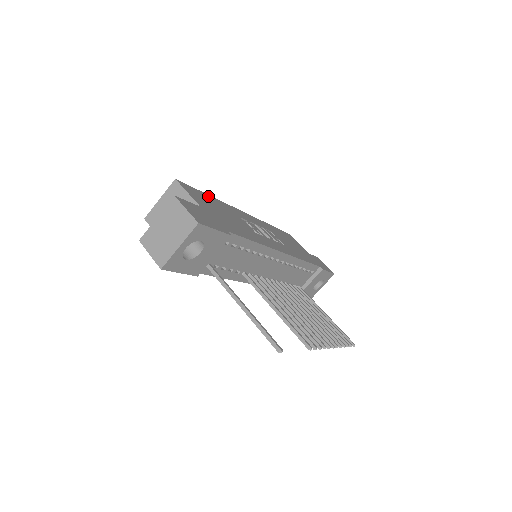
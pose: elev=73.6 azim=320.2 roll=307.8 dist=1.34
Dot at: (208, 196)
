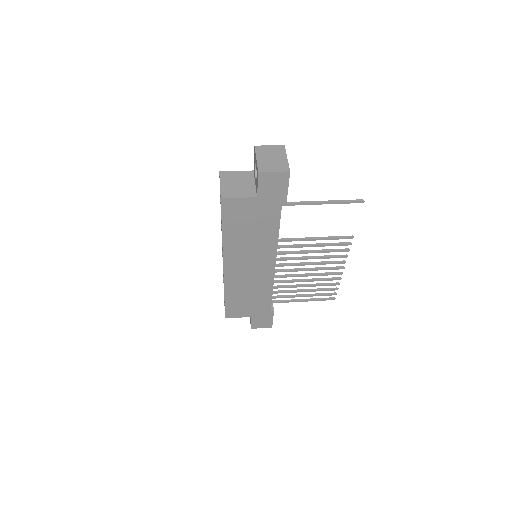
Dot at: occluded
